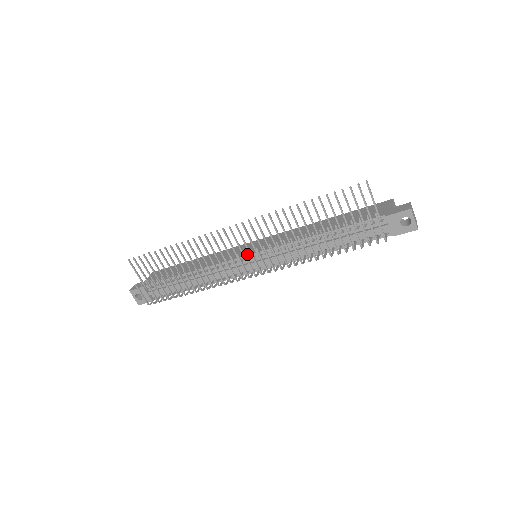
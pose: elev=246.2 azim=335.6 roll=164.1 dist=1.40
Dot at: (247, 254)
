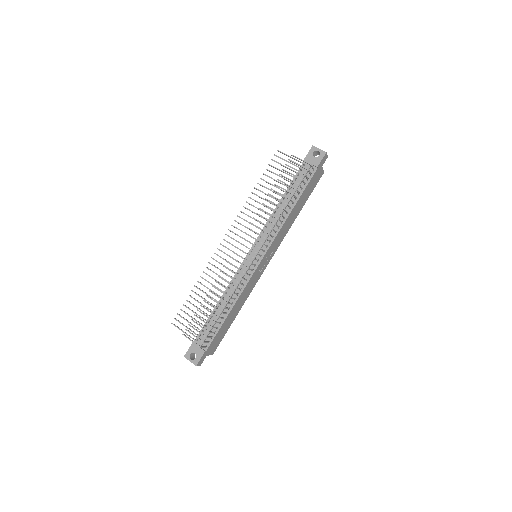
Dot at: occluded
